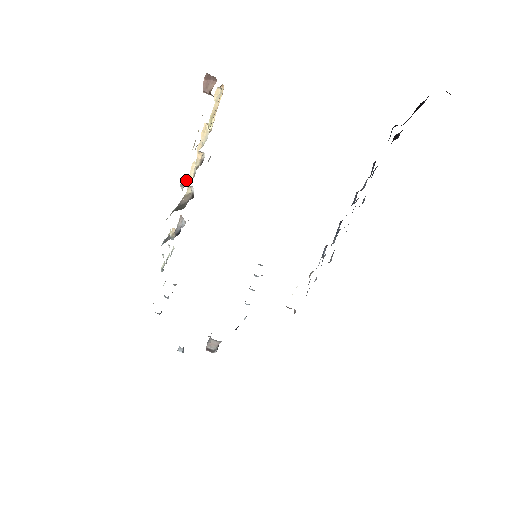
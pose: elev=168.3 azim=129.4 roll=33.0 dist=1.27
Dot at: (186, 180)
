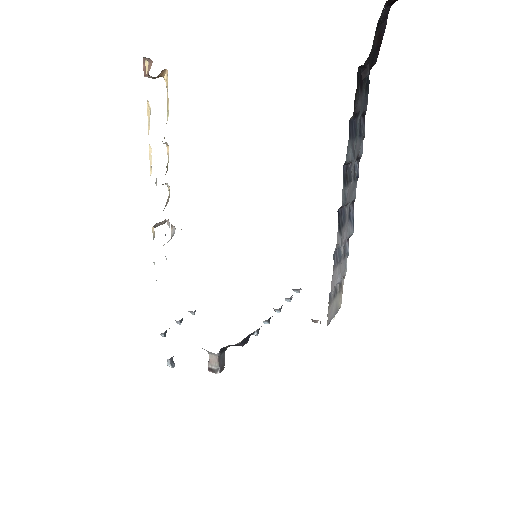
Dot at: occluded
